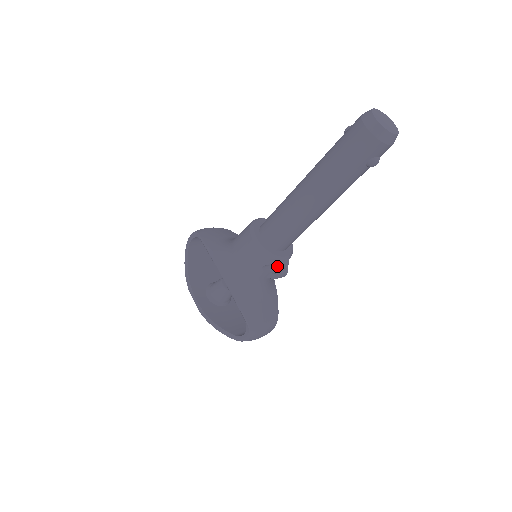
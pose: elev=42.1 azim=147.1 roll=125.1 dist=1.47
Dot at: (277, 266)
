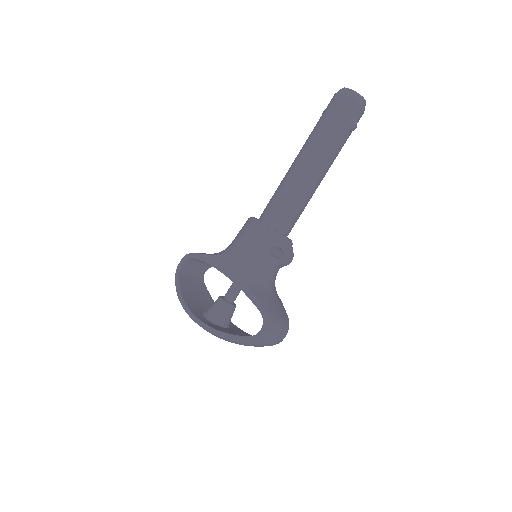
Dot at: (283, 249)
